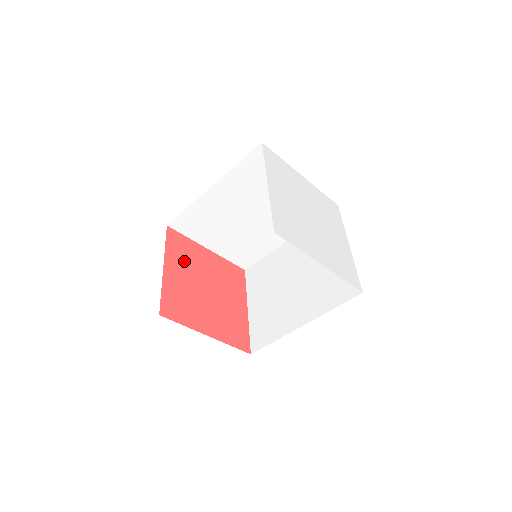
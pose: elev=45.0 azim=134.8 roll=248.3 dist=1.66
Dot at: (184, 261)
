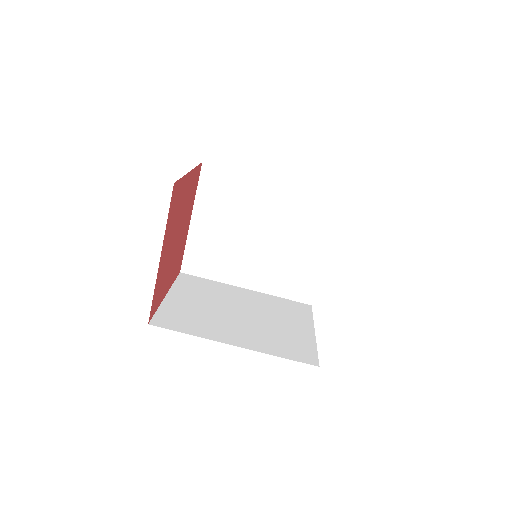
Dot at: occluded
